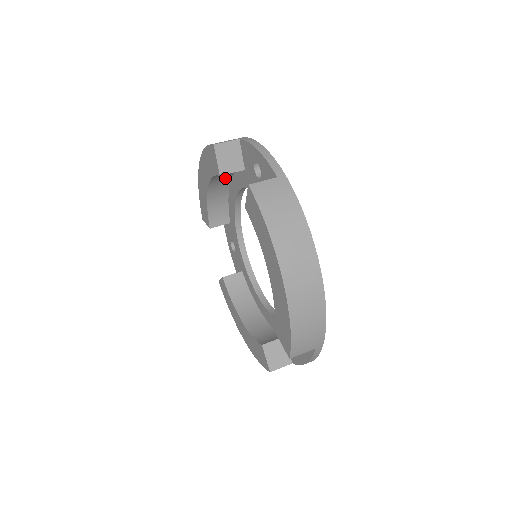
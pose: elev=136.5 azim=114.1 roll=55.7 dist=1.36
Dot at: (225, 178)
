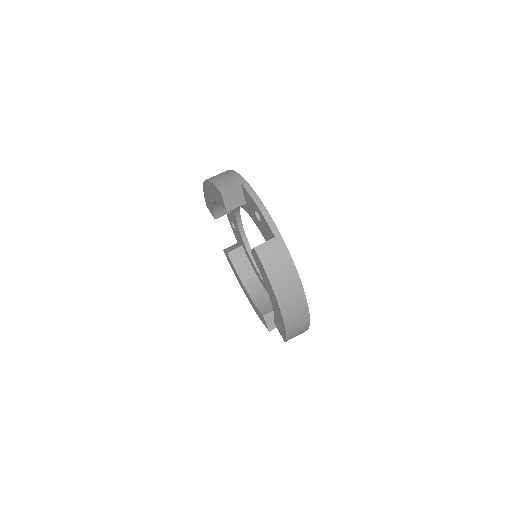
Dot at: occluded
